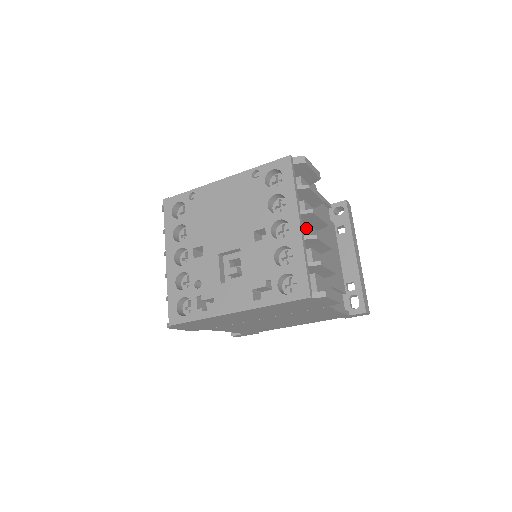
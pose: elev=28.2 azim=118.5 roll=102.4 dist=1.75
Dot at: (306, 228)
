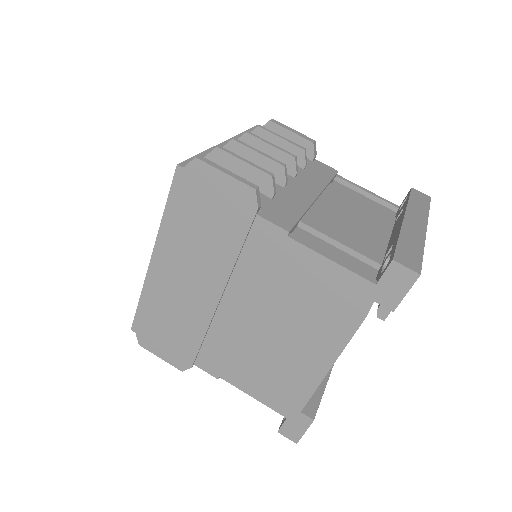
Dot at: occluded
